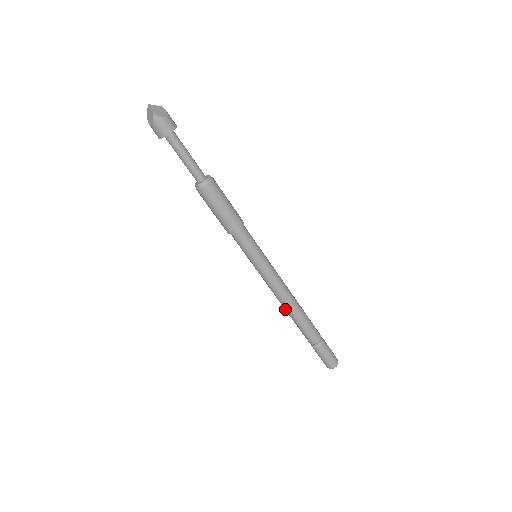
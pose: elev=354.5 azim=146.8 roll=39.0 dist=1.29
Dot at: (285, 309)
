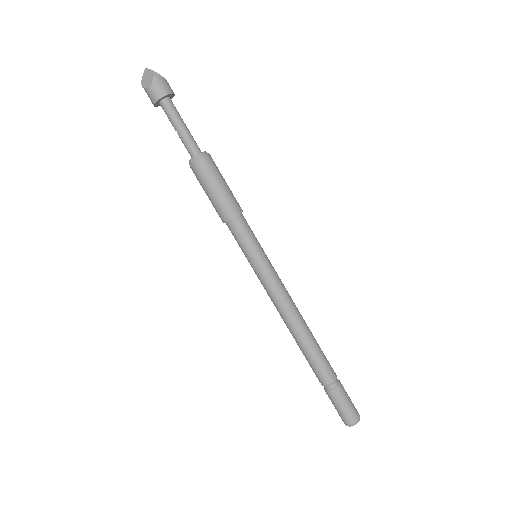
Dot at: (293, 330)
